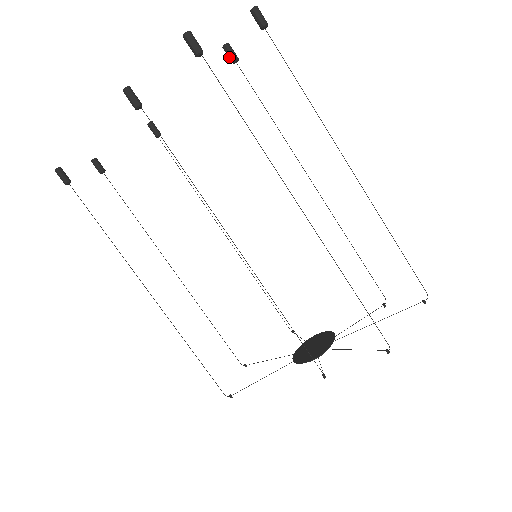
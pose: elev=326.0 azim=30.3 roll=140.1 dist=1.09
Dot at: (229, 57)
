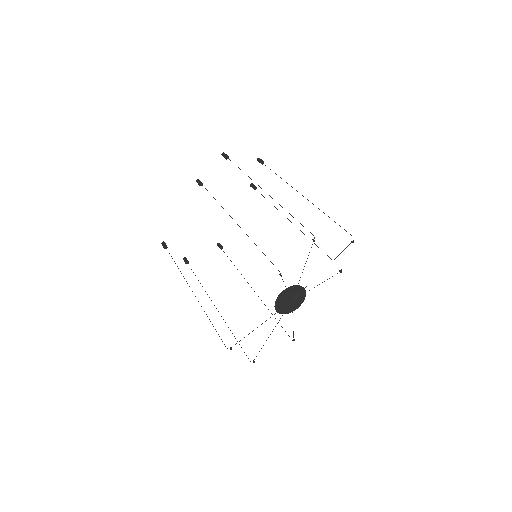
Dot at: occluded
